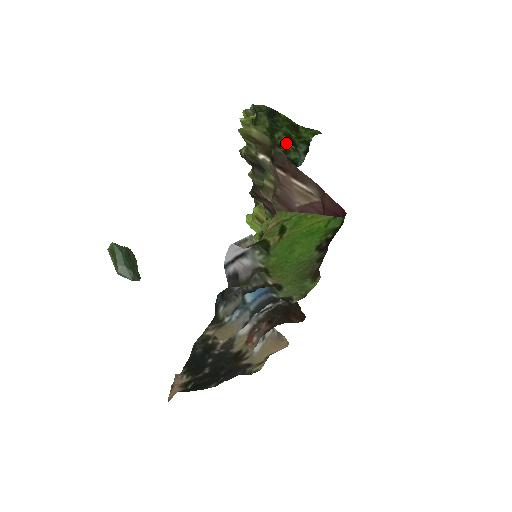
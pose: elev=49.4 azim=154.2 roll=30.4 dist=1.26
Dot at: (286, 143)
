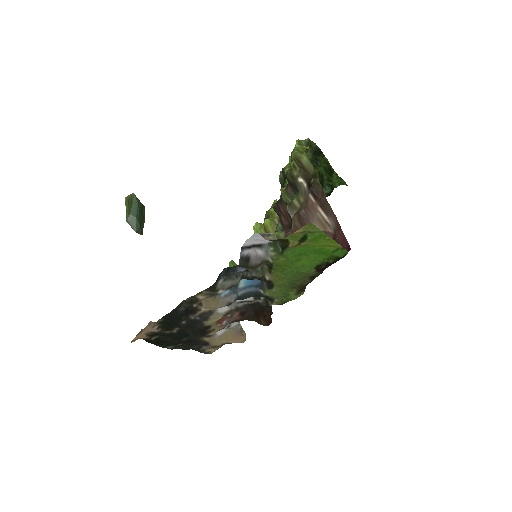
Dot at: occluded
